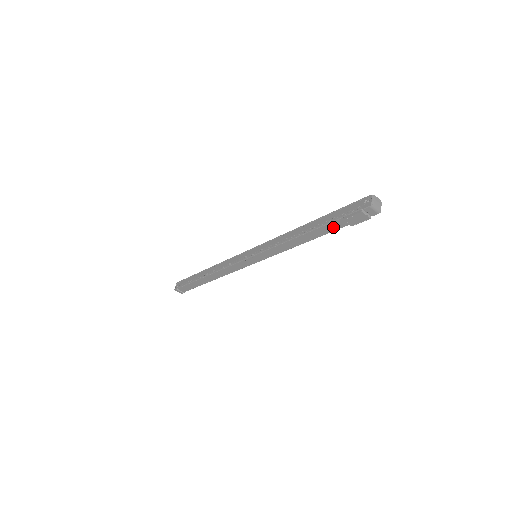
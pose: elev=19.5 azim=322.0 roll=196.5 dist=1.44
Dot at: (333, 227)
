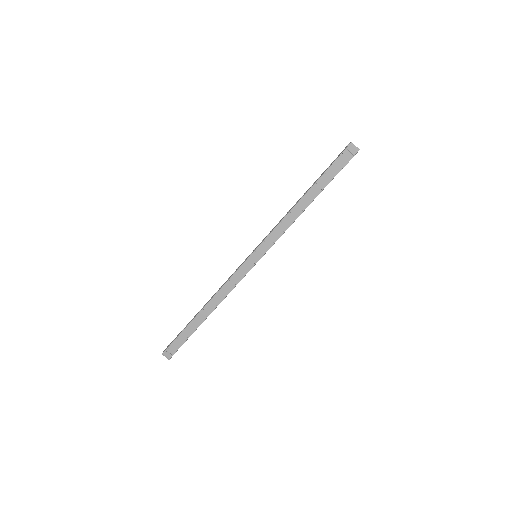
Dot at: (324, 181)
